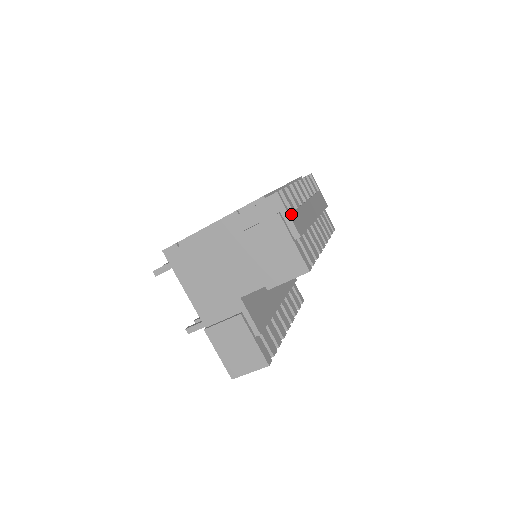
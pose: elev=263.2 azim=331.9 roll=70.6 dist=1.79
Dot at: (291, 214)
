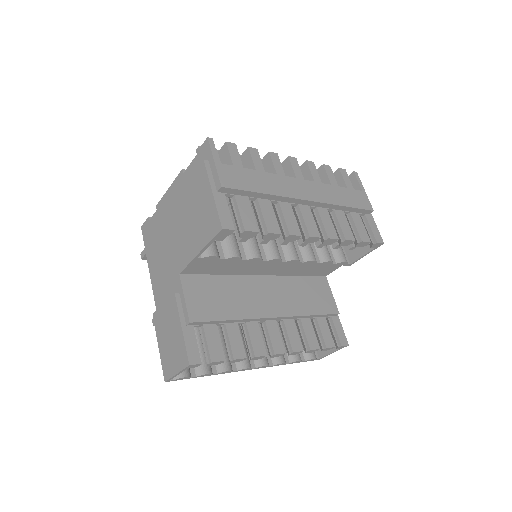
Dot at: (222, 164)
